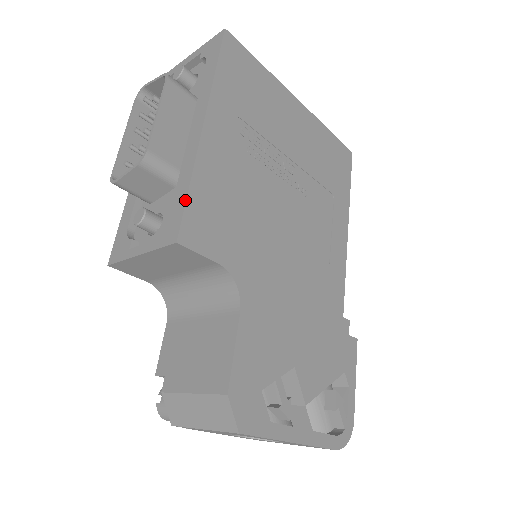
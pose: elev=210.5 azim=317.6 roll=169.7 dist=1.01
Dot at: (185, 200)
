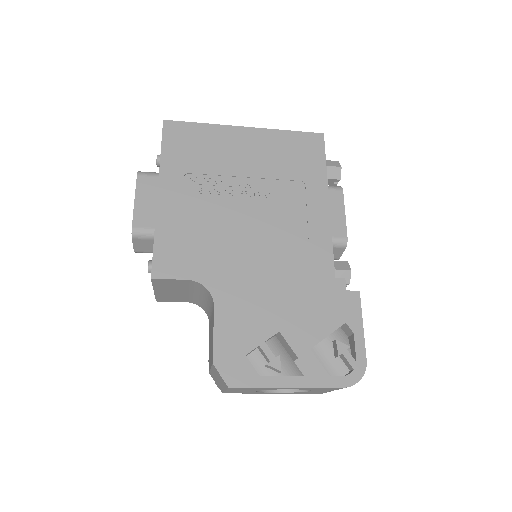
Dot at: (153, 250)
